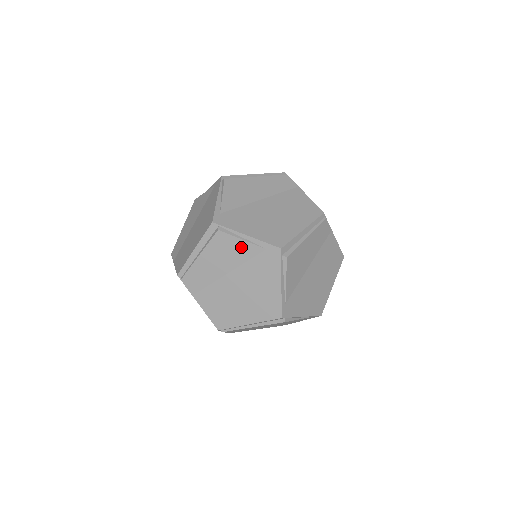
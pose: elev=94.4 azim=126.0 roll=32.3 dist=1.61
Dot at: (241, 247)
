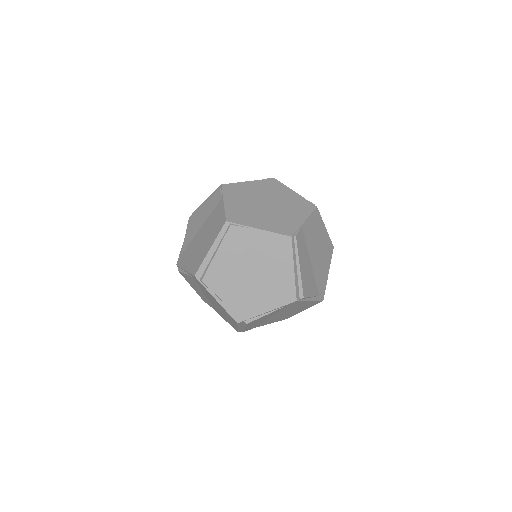
Dot at: (190, 279)
